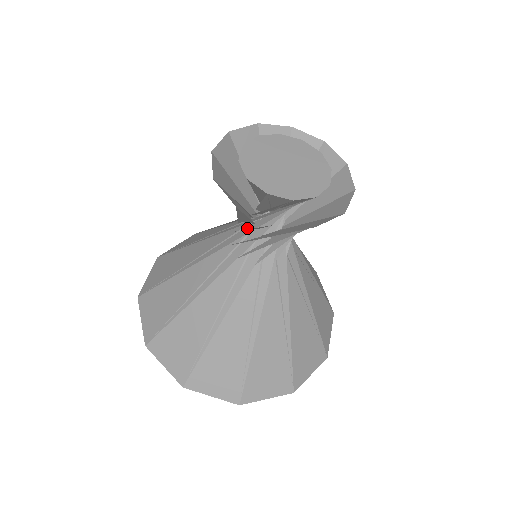
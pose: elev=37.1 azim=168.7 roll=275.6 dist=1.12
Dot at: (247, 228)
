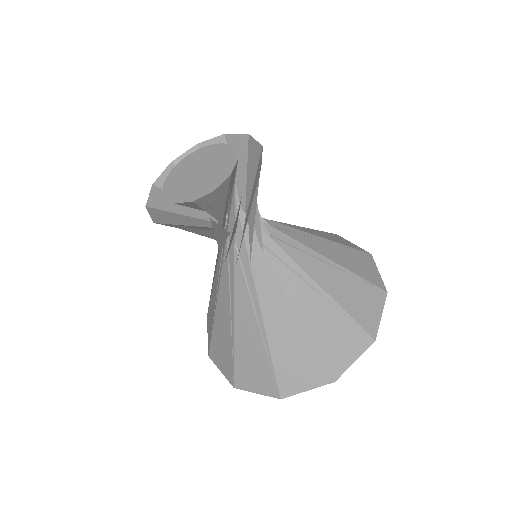
Dot at: occluded
